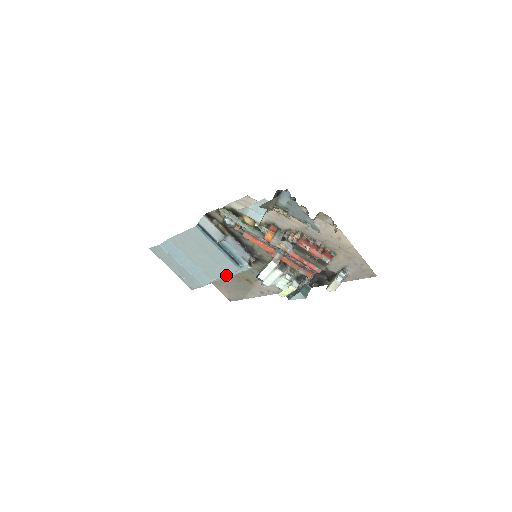
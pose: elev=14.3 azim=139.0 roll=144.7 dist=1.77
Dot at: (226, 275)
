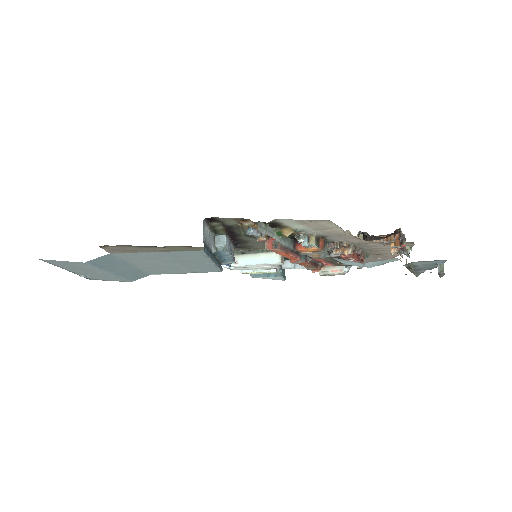
Dot at: occluded
